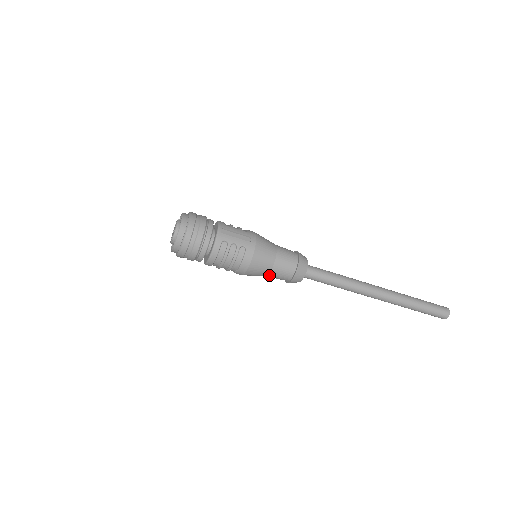
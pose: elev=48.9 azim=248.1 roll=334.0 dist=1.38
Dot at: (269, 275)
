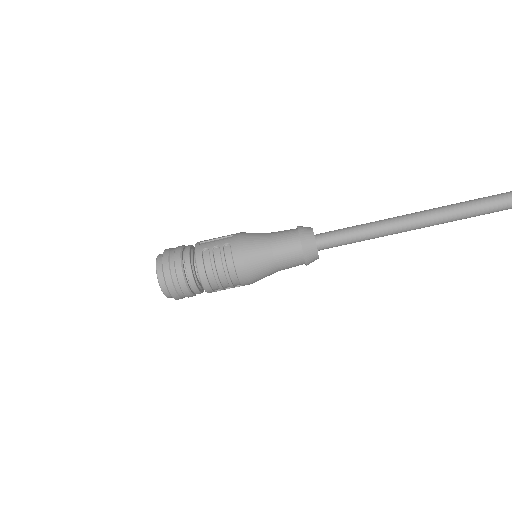
Dot at: (276, 263)
